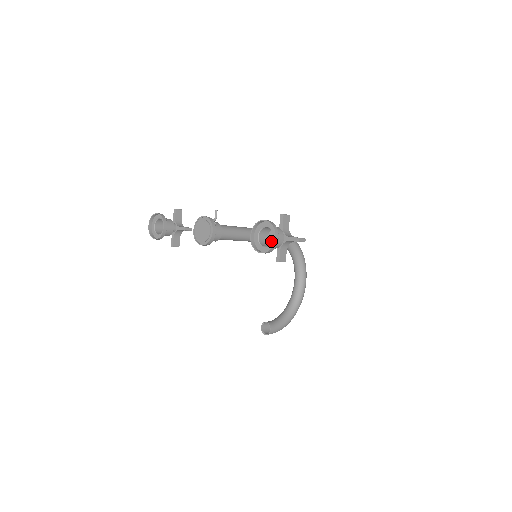
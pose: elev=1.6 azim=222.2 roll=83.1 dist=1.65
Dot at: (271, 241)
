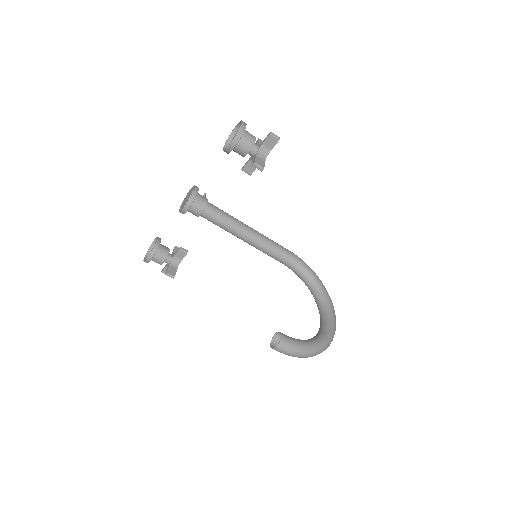
Dot at: occluded
